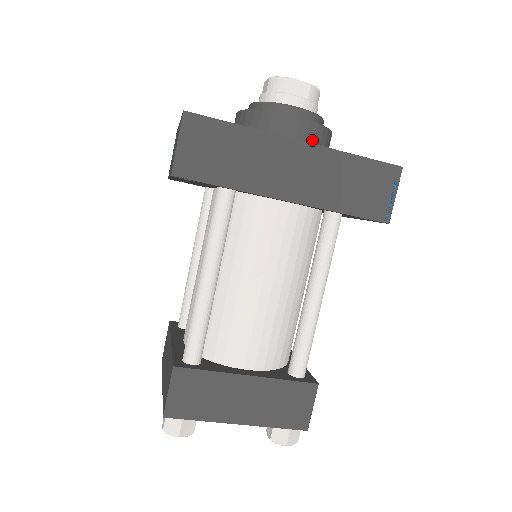
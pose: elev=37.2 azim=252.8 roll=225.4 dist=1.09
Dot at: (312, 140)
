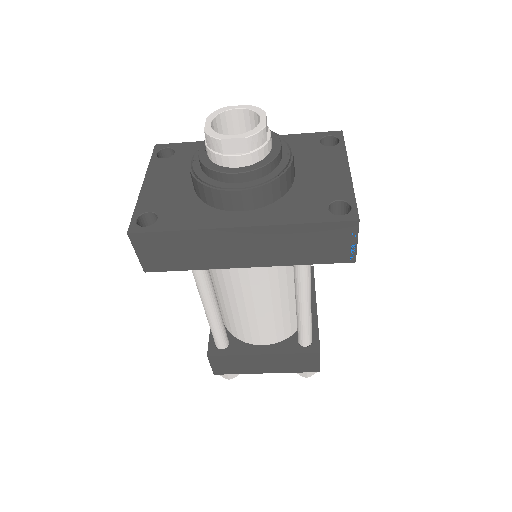
Dot at: (261, 201)
